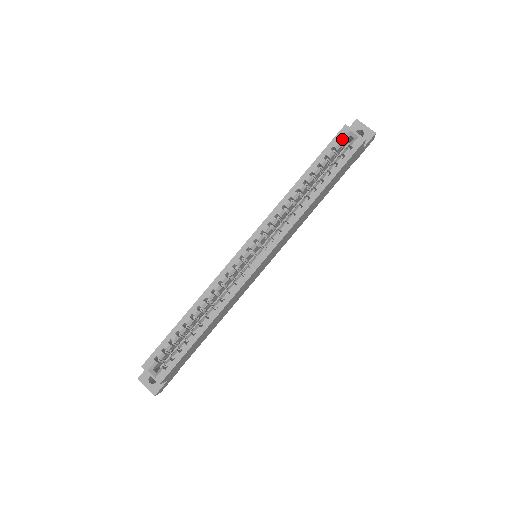
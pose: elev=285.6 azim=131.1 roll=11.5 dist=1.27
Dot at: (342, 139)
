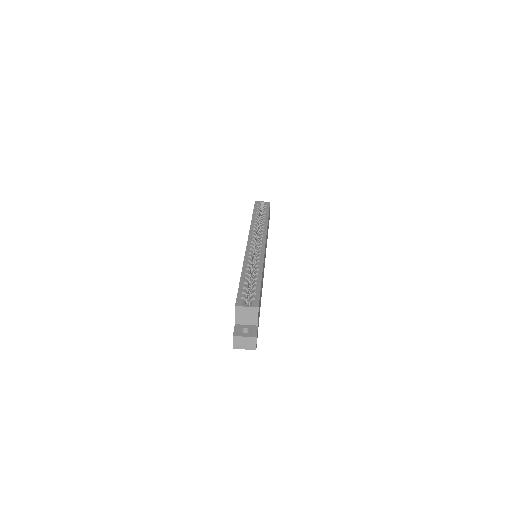
Dot at: (259, 204)
